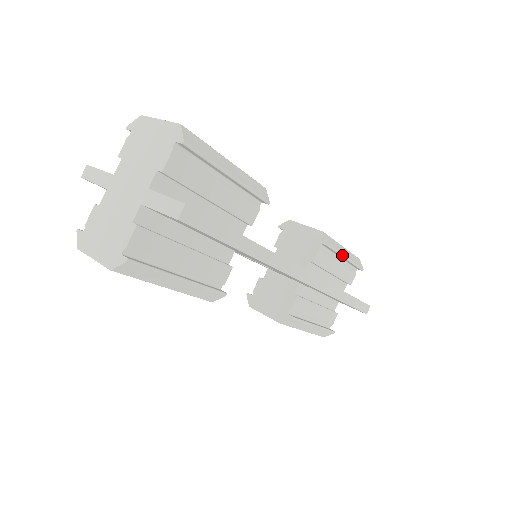
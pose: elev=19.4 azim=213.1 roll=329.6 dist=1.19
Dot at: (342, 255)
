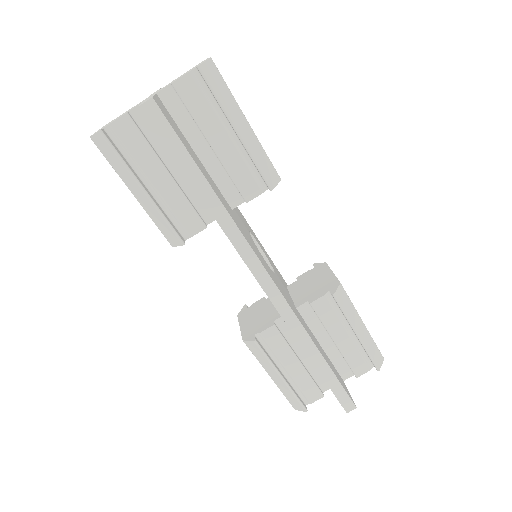
Dot at: (352, 325)
